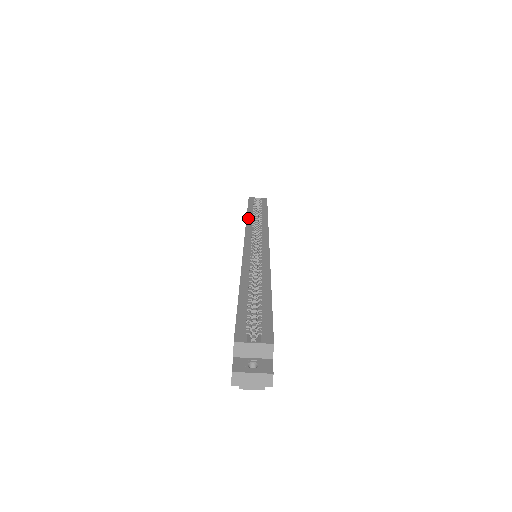
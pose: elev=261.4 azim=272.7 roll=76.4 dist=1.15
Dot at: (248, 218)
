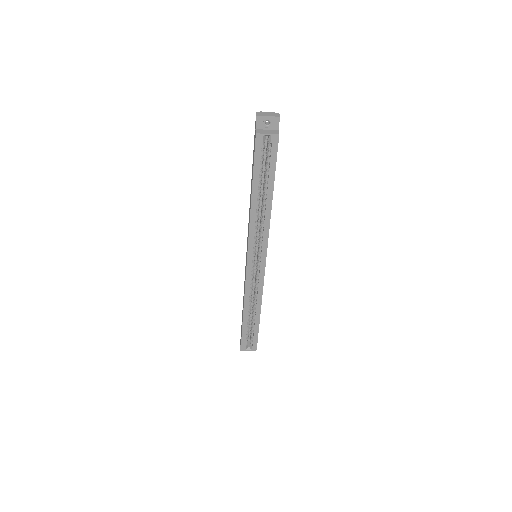
Dot at: (252, 210)
